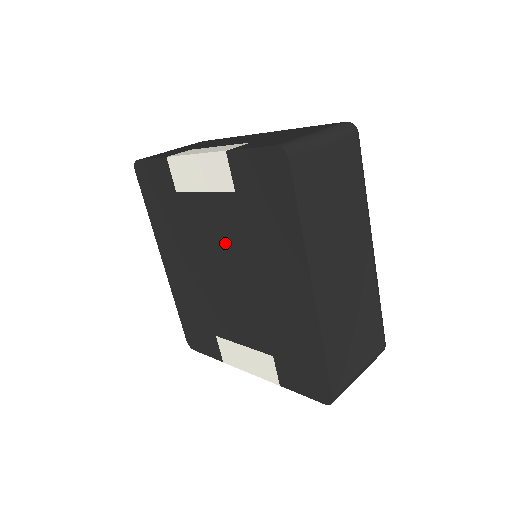
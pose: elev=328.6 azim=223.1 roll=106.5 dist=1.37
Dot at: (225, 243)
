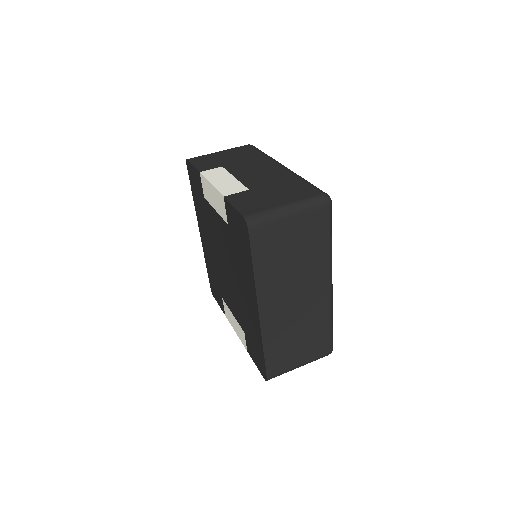
Dot at: (224, 249)
